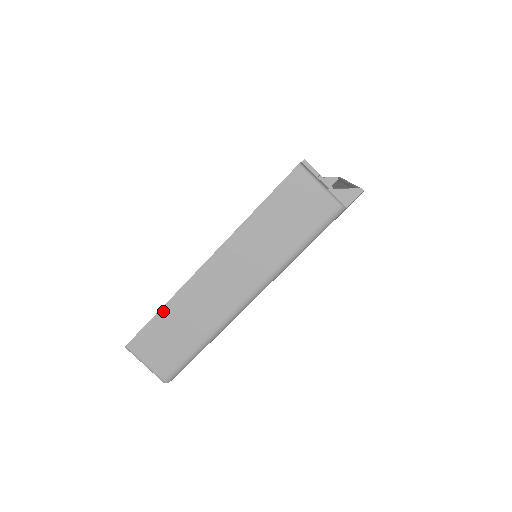
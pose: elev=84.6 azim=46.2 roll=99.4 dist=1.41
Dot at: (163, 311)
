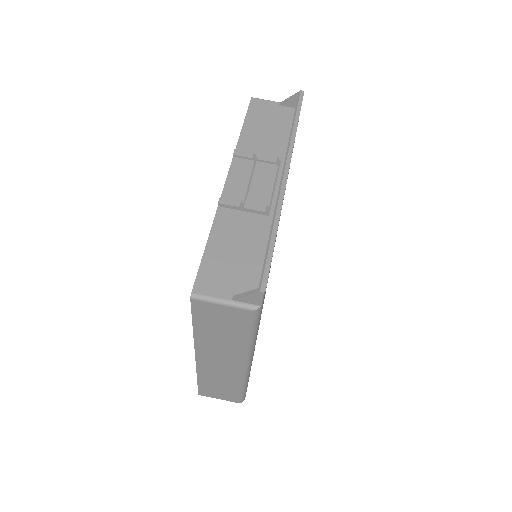
Dot at: (200, 380)
